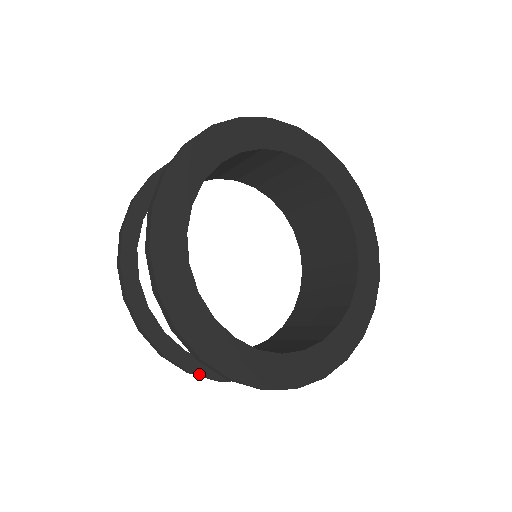
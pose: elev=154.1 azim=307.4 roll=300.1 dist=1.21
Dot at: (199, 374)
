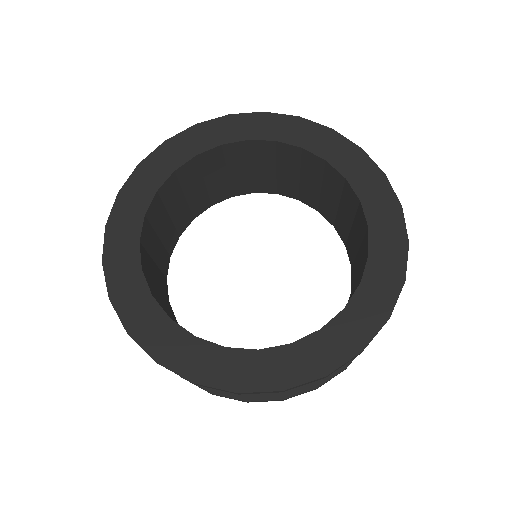
Dot at: occluded
